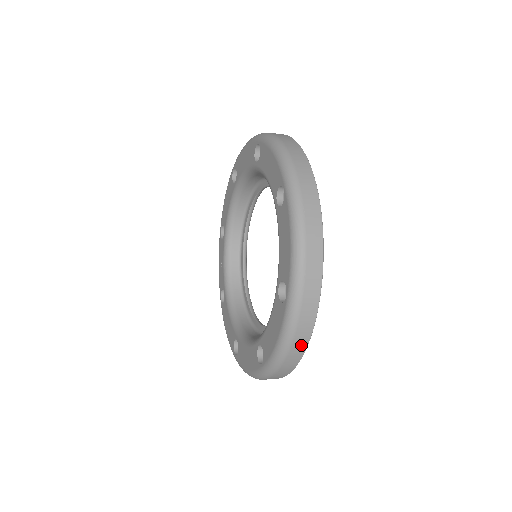
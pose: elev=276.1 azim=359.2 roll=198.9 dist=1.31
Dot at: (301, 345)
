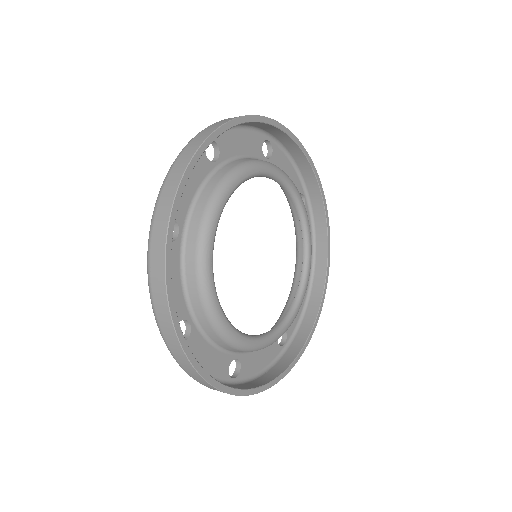
Dot at: (160, 286)
